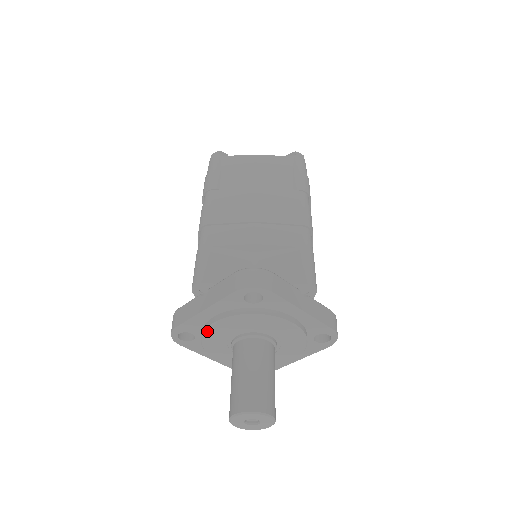
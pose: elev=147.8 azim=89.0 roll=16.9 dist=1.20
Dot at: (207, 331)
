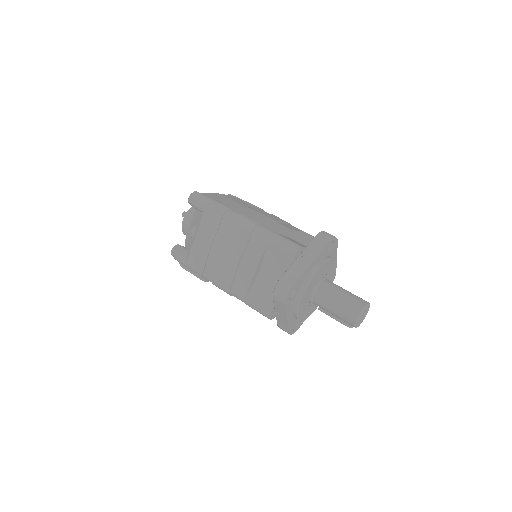
Dot at: (311, 279)
